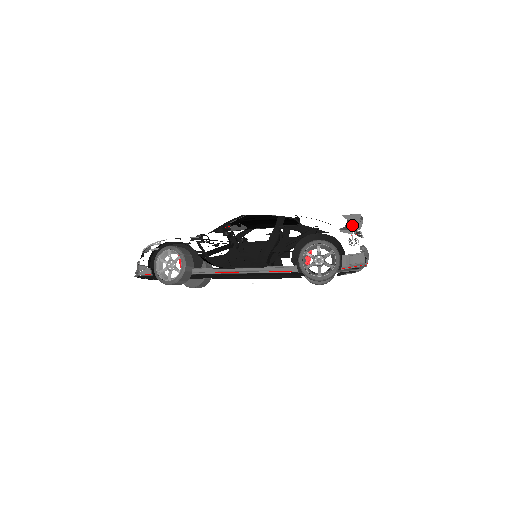
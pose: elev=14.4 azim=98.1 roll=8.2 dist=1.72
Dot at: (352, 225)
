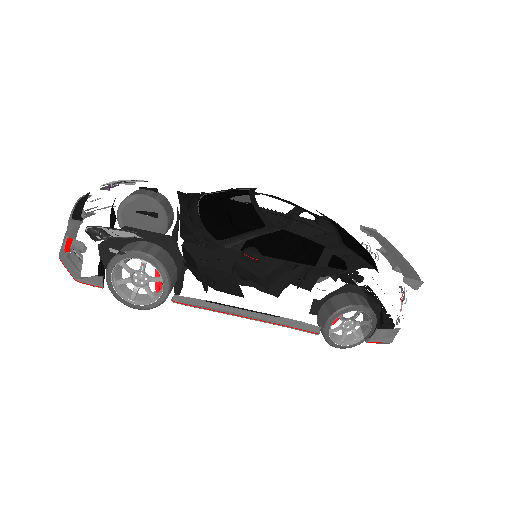
Dot at: (396, 268)
